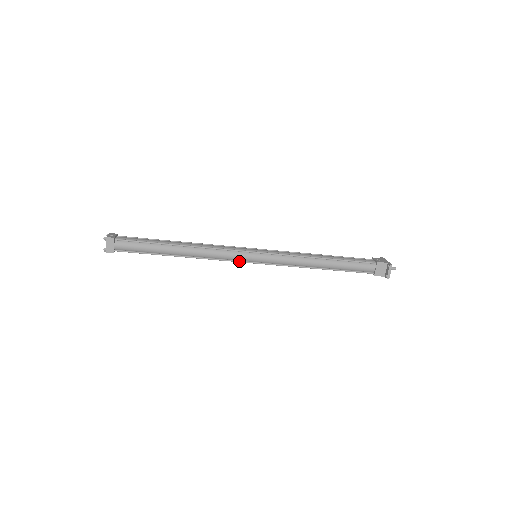
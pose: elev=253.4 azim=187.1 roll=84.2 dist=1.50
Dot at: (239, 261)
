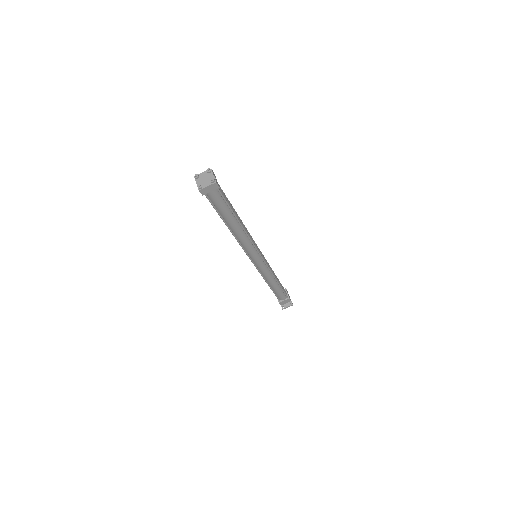
Dot at: (249, 256)
